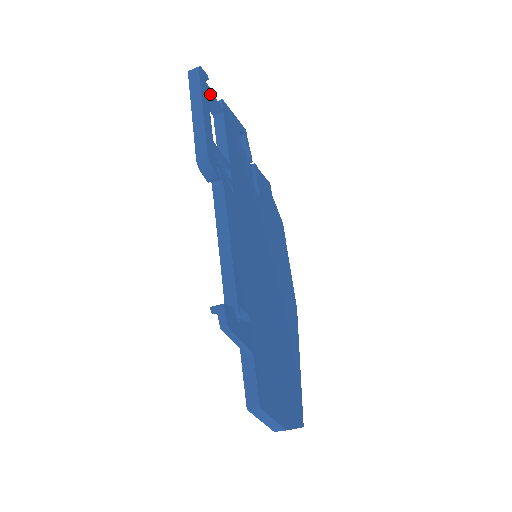
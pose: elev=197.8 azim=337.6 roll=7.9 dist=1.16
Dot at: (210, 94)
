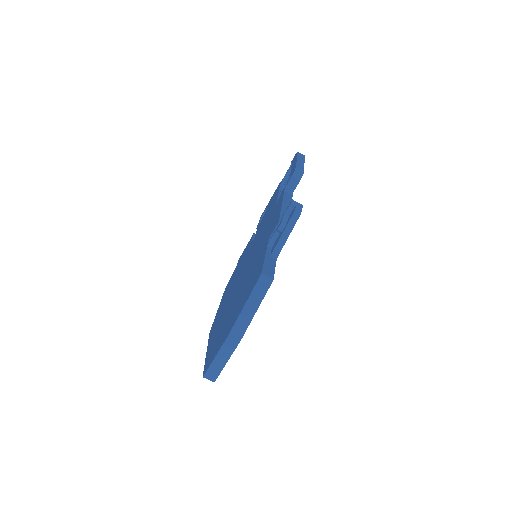
Dot at: occluded
